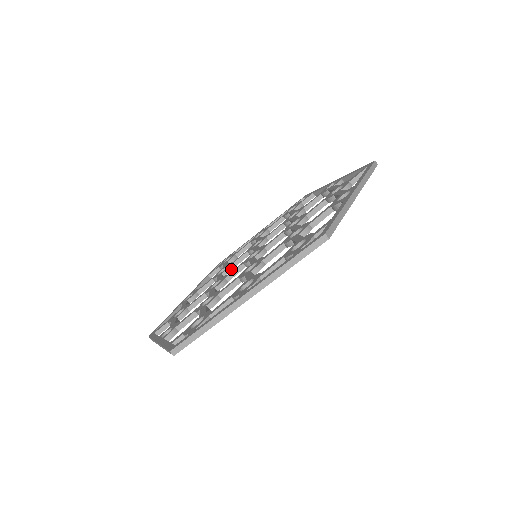
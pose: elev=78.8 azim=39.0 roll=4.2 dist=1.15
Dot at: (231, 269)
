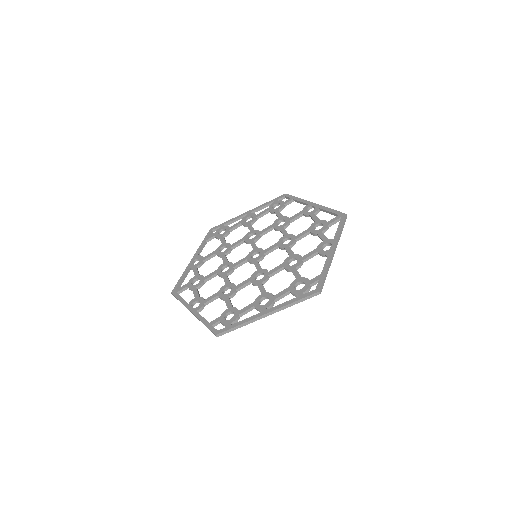
Dot at: occluded
